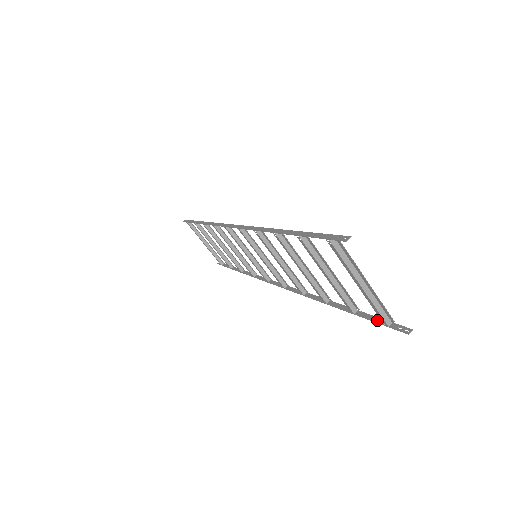
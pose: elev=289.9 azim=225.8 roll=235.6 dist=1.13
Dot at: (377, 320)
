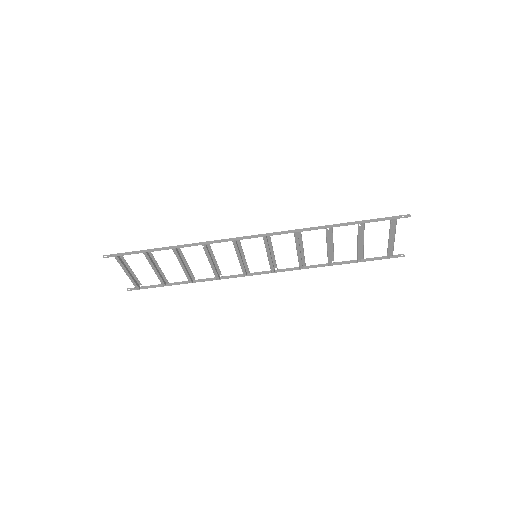
Dot at: (380, 258)
